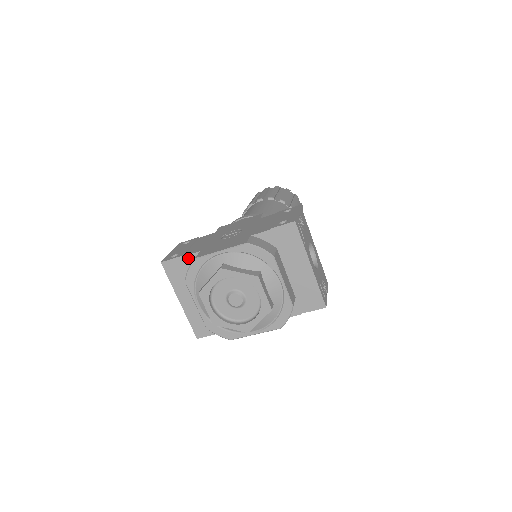
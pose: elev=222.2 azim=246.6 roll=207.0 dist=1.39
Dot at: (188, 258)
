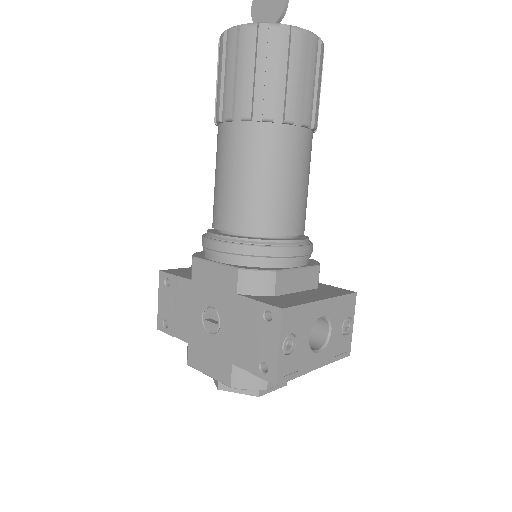
Dot at: (180, 338)
